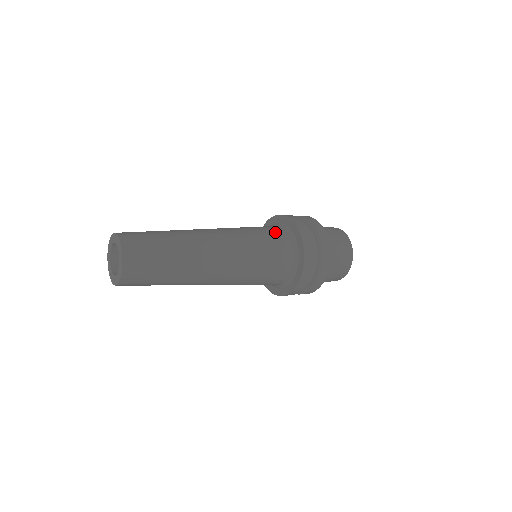
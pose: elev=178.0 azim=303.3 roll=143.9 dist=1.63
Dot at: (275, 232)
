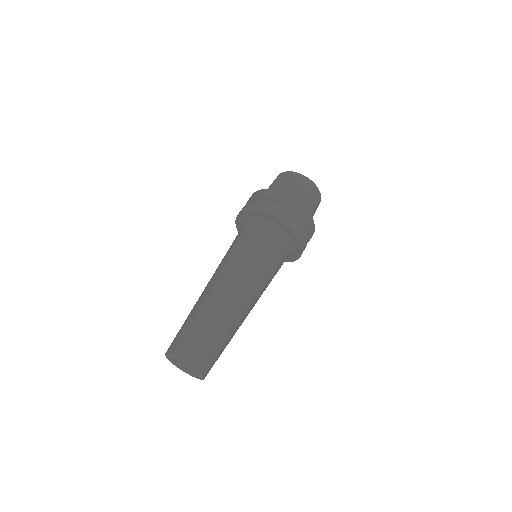
Dot at: (280, 248)
